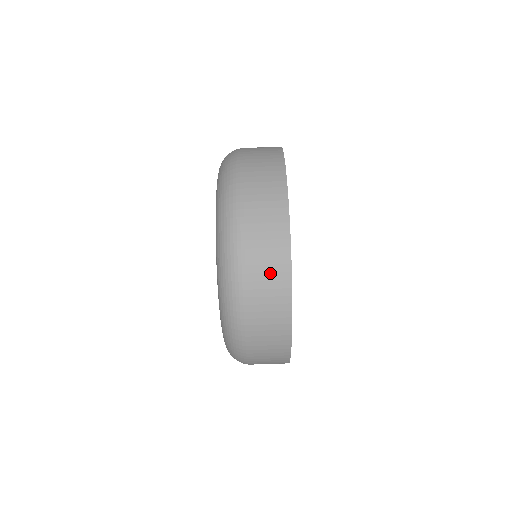
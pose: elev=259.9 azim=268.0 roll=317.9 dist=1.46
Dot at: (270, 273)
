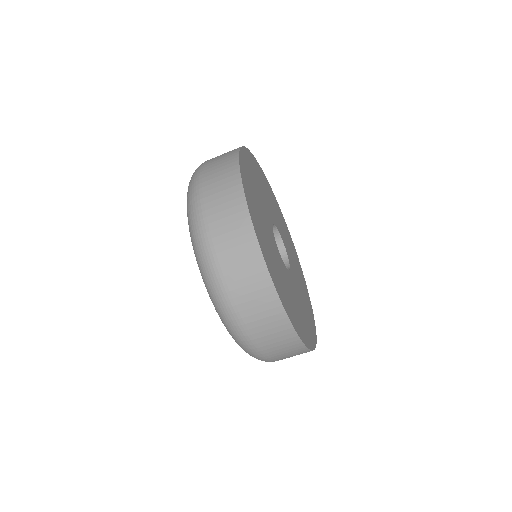
Dot at: (257, 299)
